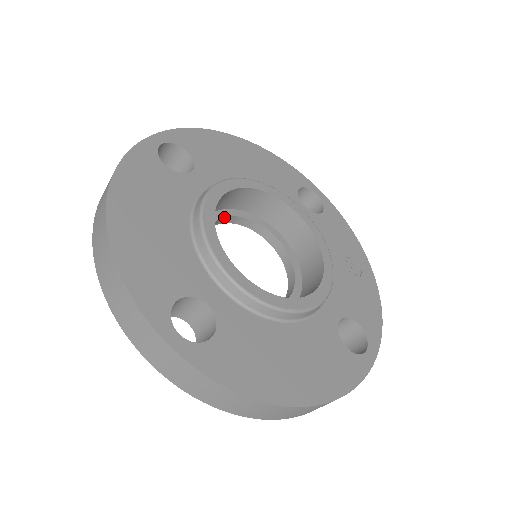
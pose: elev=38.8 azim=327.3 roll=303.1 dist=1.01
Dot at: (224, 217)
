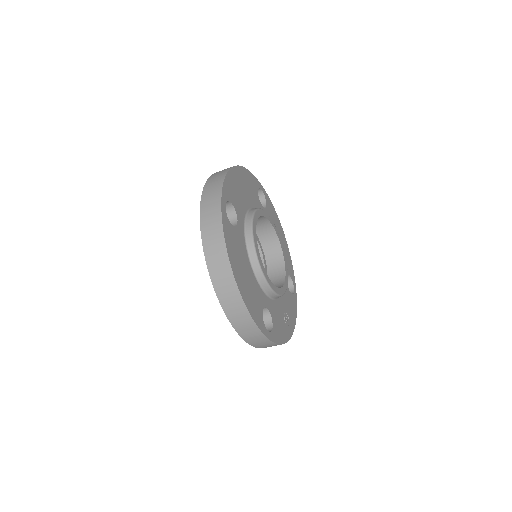
Dot at: occluded
